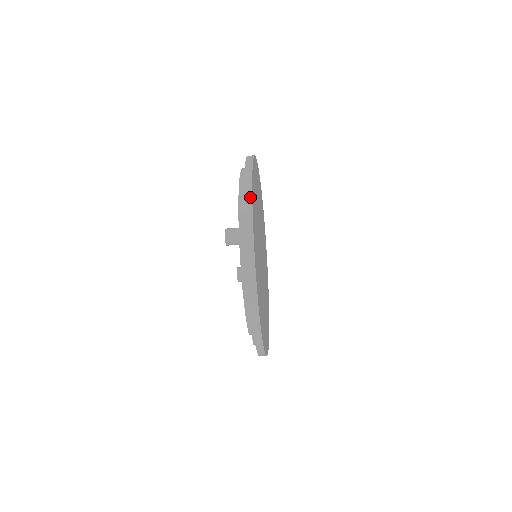
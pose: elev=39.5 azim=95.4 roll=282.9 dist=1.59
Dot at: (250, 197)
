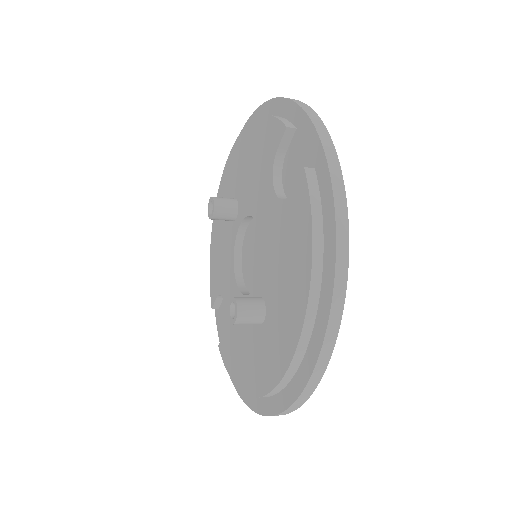
Dot at: (307, 398)
